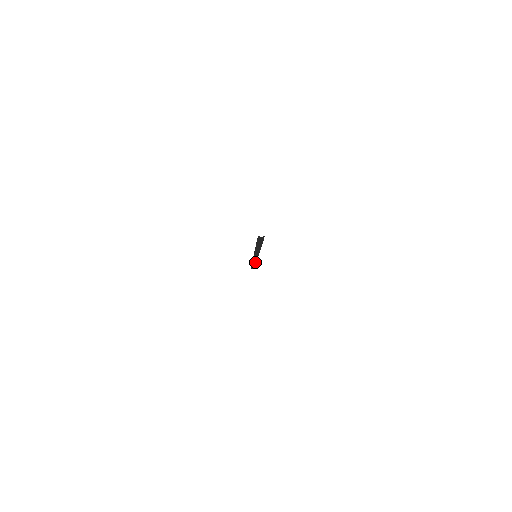
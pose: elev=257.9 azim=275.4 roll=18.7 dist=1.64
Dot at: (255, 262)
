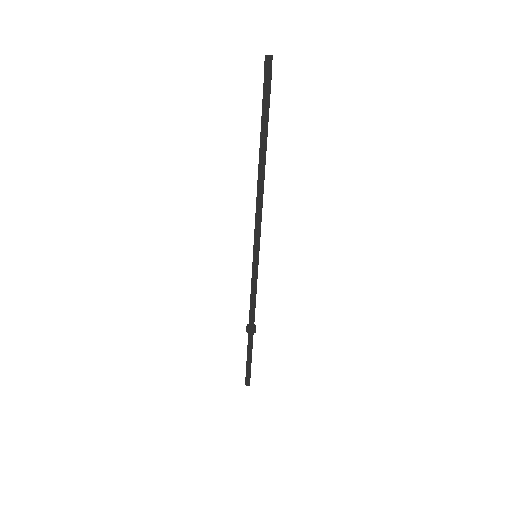
Dot at: (253, 305)
